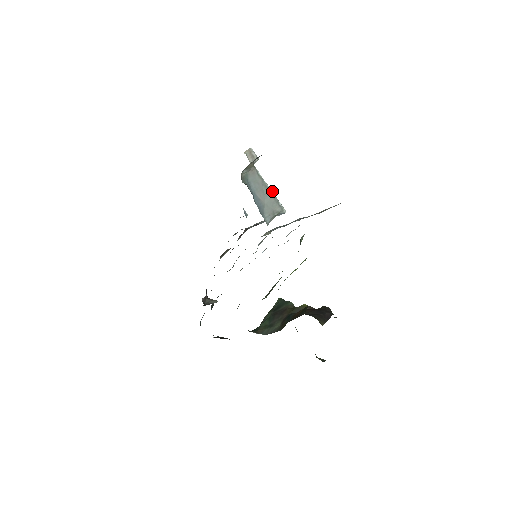
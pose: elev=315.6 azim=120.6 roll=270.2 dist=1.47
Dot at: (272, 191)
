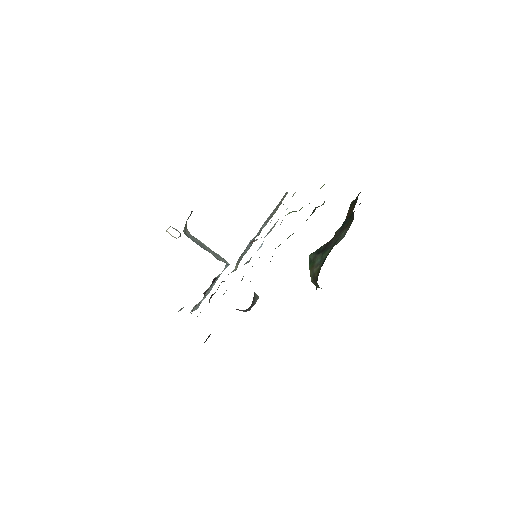
Dot at: (209, 249)
